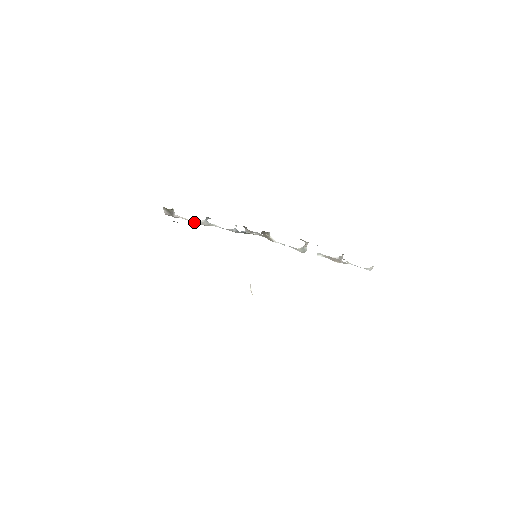
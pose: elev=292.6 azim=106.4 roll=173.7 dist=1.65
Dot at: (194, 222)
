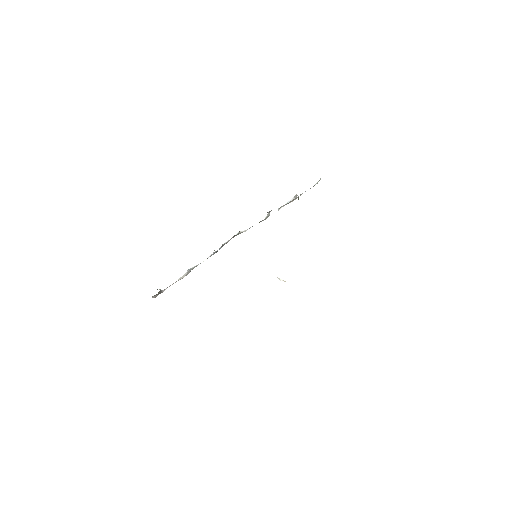
Dot at: occluded
